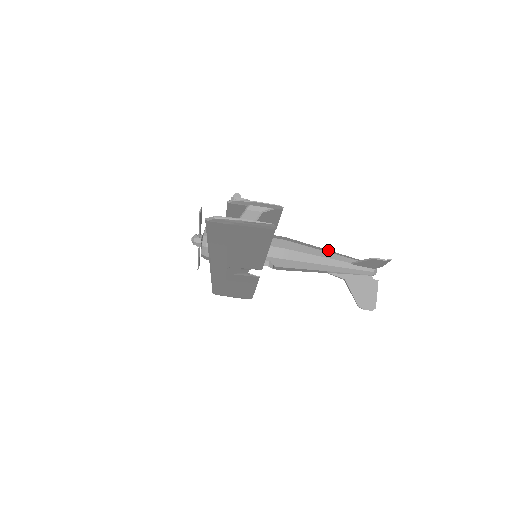
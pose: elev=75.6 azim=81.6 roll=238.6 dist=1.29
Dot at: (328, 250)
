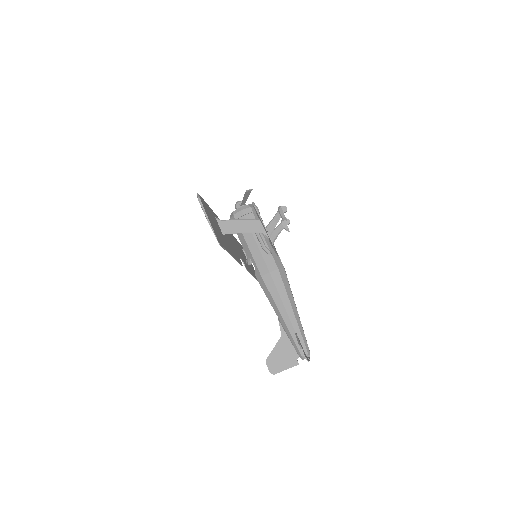
Dot at: (296, 308)
